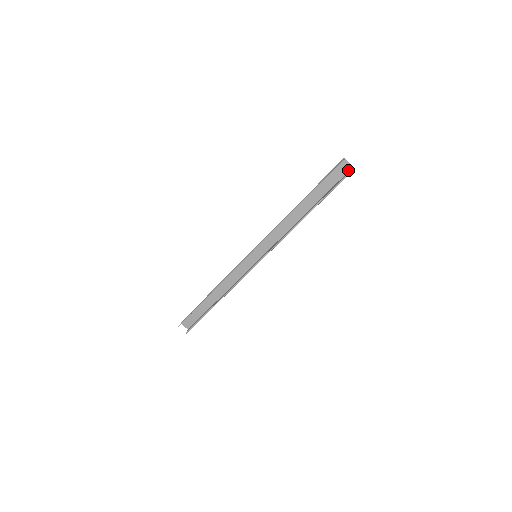
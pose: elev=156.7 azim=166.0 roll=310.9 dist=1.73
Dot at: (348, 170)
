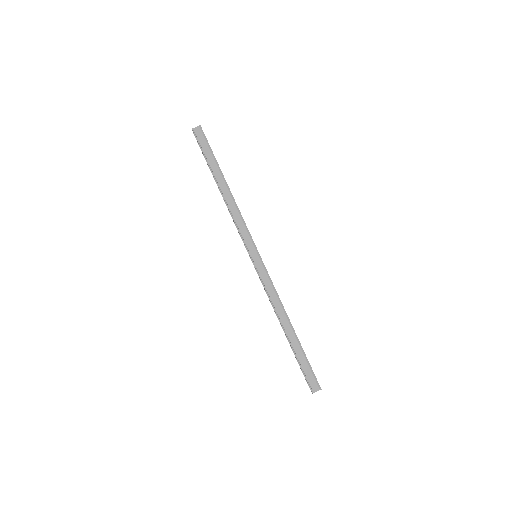
Dot at: occluded
